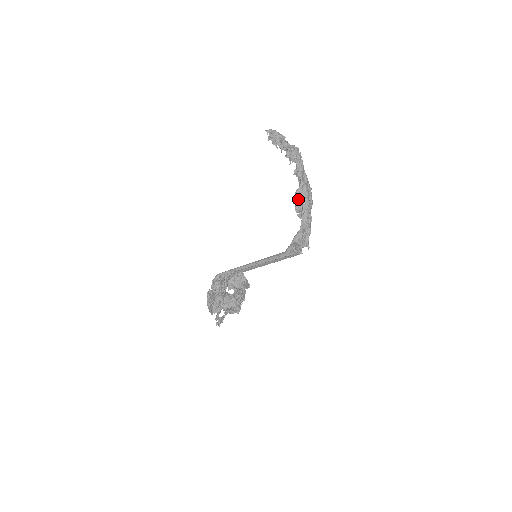
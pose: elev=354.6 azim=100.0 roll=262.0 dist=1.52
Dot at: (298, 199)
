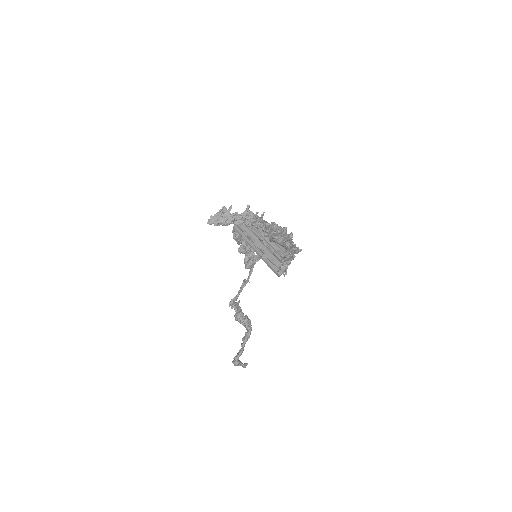
Dot at: occluded
